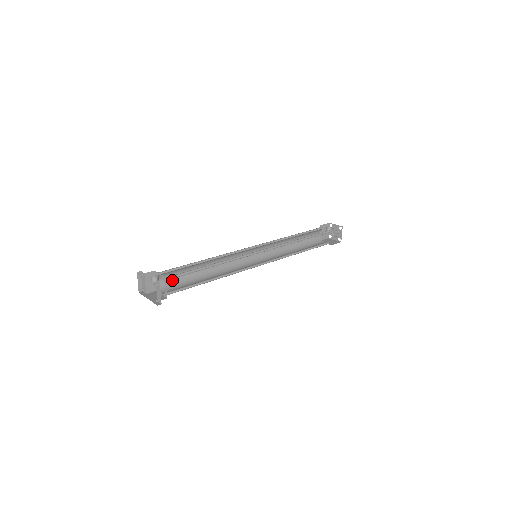
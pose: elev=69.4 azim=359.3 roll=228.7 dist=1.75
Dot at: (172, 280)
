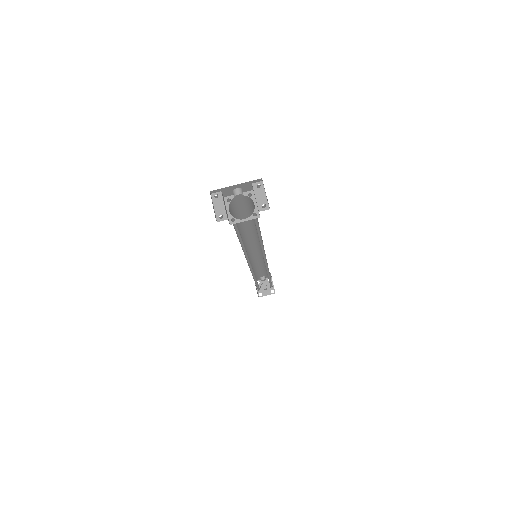
Dot at: occluded
